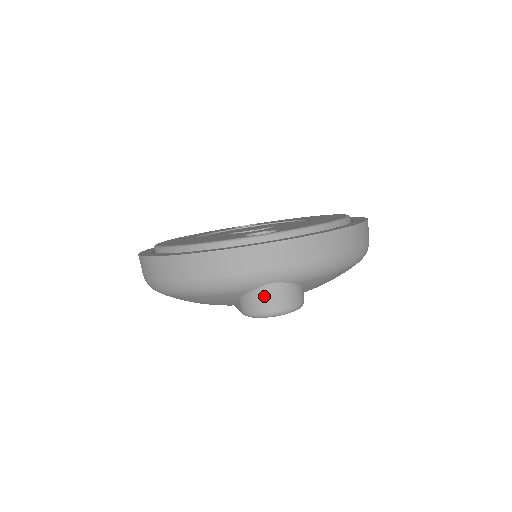
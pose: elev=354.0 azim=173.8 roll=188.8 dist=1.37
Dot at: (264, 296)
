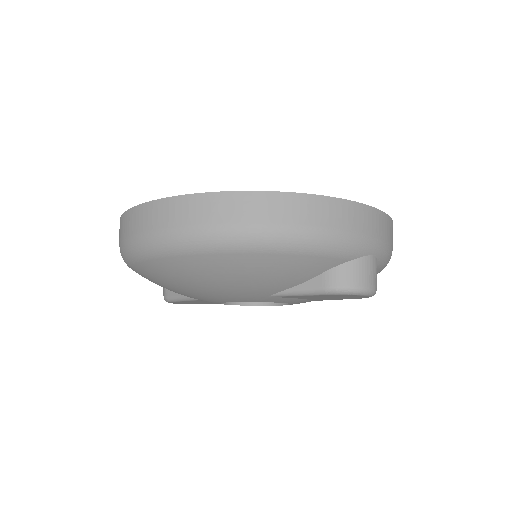
Dot at: (366, 267)
